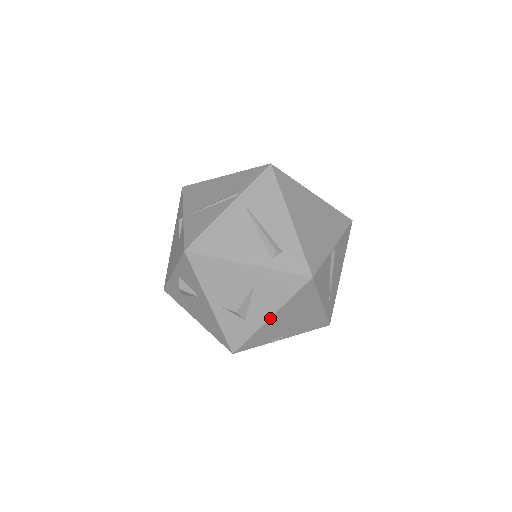
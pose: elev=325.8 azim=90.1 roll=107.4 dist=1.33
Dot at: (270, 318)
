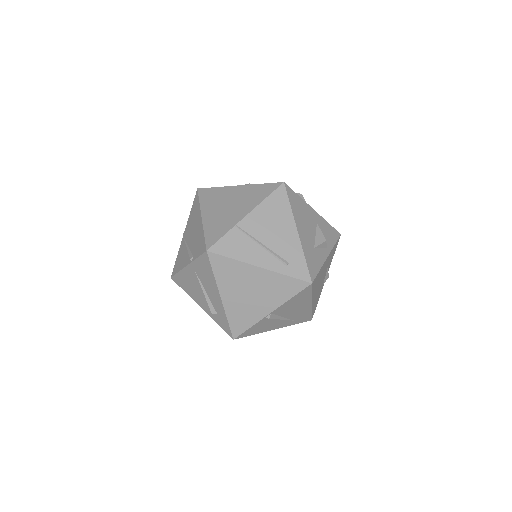
Dot at: occluded
